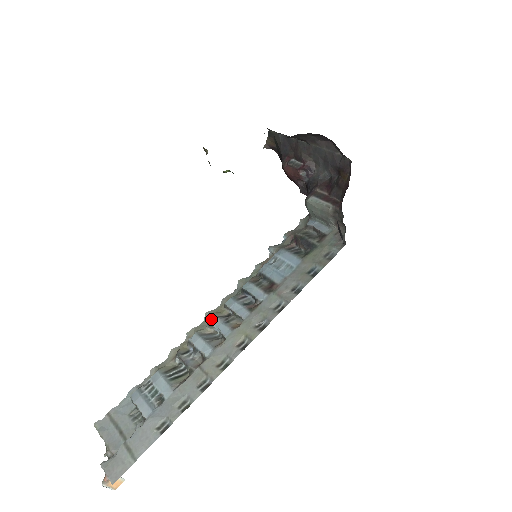
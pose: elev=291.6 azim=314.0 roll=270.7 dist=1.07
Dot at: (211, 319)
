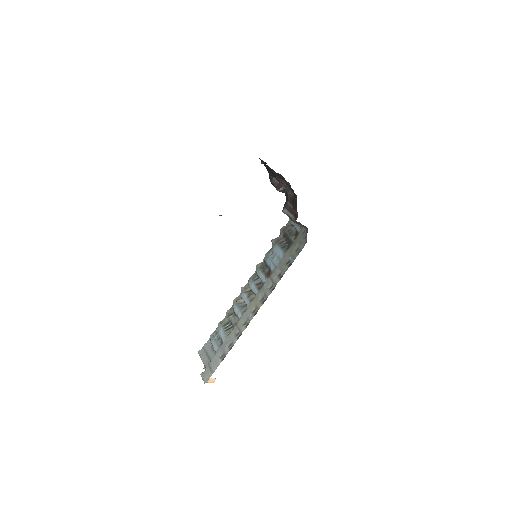
Dot at: (242, 294)
